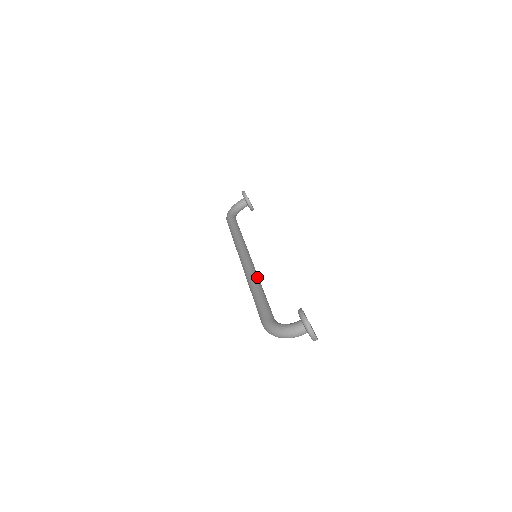
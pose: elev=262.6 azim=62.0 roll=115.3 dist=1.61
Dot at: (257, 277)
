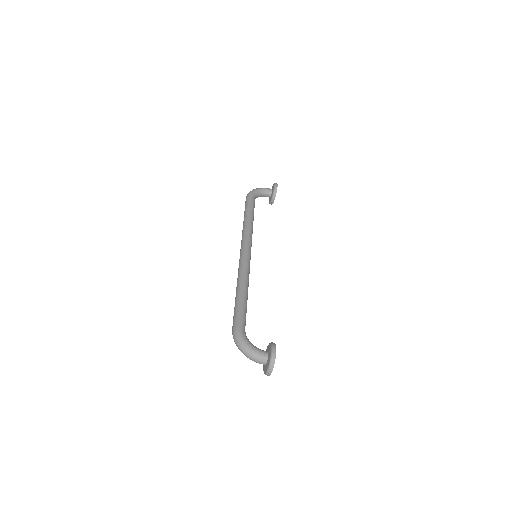
Dot at: occluded
